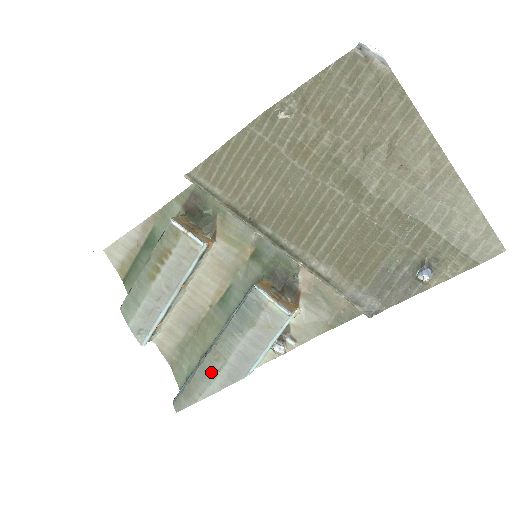
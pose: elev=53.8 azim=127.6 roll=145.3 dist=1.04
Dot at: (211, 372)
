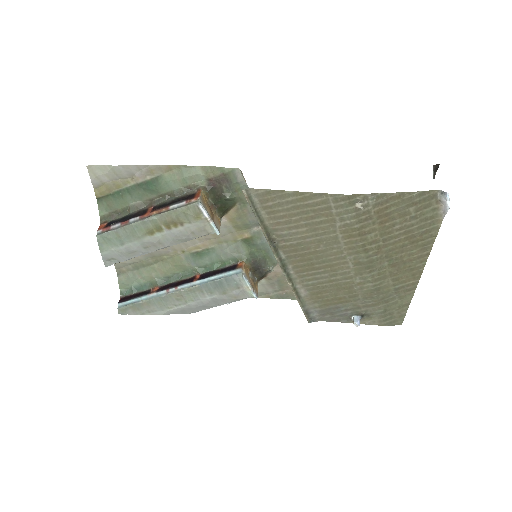
Dot at: (168, 304)
